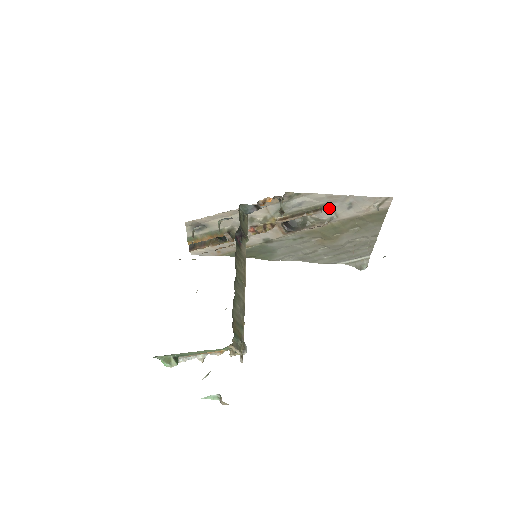
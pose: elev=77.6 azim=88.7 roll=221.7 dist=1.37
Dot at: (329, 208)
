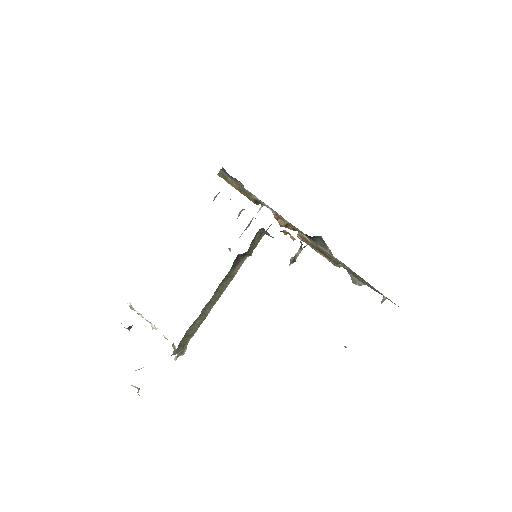
Dot at: (346, 267)
